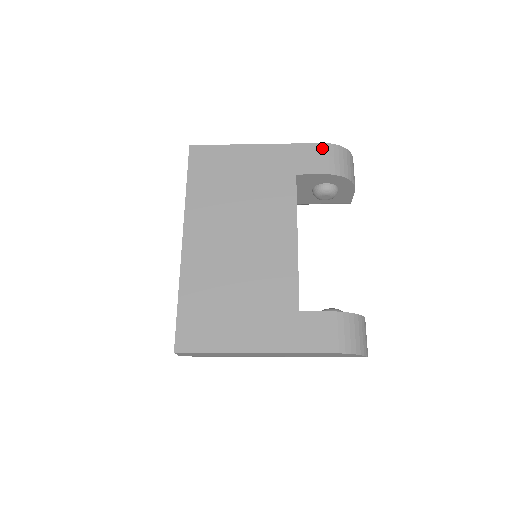
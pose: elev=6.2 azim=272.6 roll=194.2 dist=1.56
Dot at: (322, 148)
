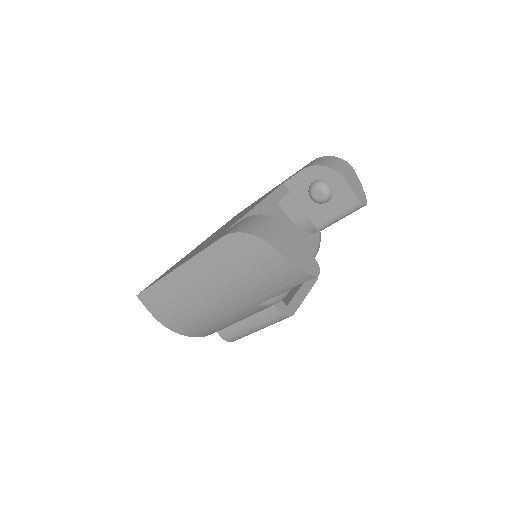
Dot at: occluded
